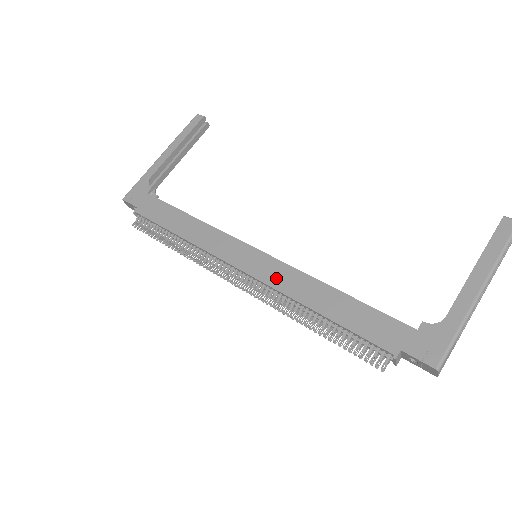
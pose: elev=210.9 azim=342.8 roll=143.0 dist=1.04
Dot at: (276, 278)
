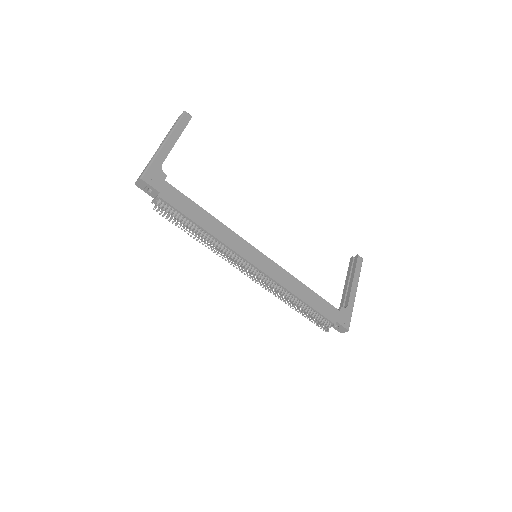
Dot at: (277, 275)
